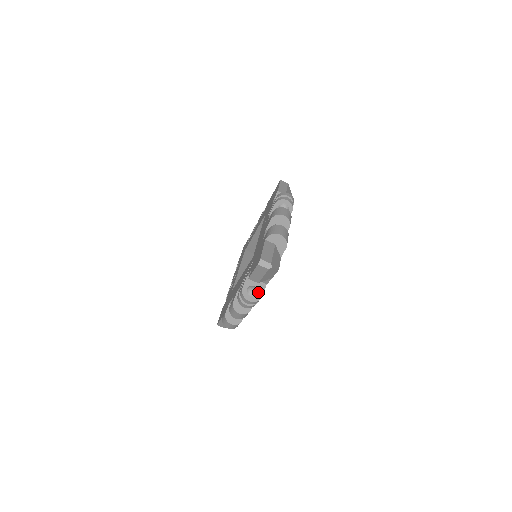
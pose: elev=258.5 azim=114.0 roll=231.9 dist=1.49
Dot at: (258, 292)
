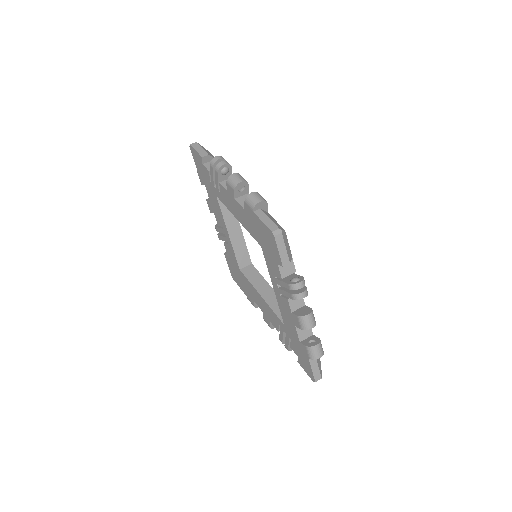
Dot at: occluded
